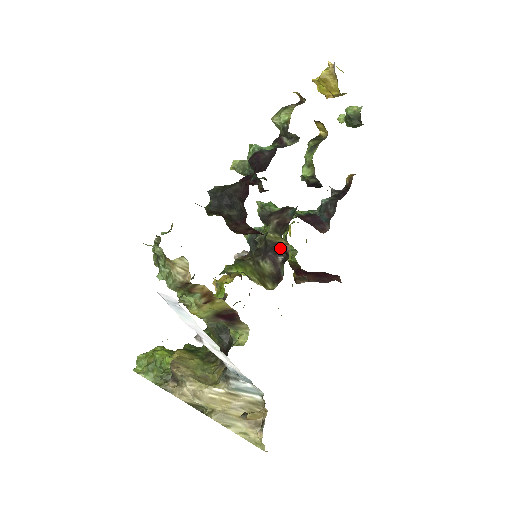
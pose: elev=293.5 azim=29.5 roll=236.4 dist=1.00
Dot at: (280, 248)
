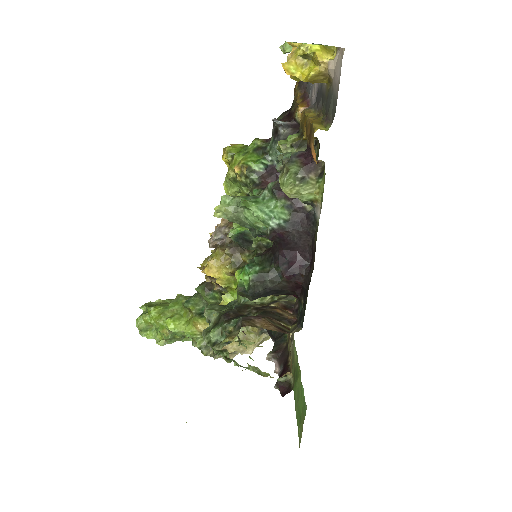
Dot at: occluded
